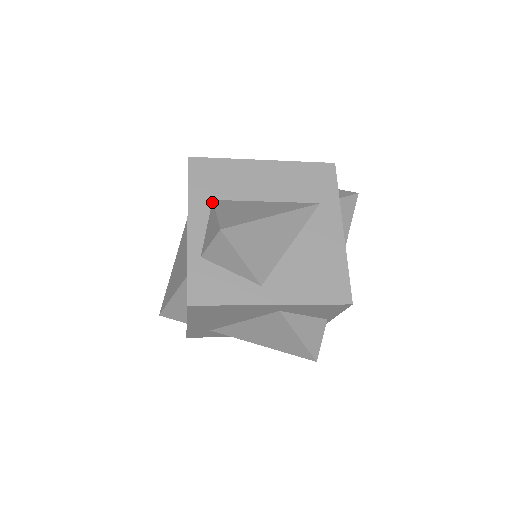
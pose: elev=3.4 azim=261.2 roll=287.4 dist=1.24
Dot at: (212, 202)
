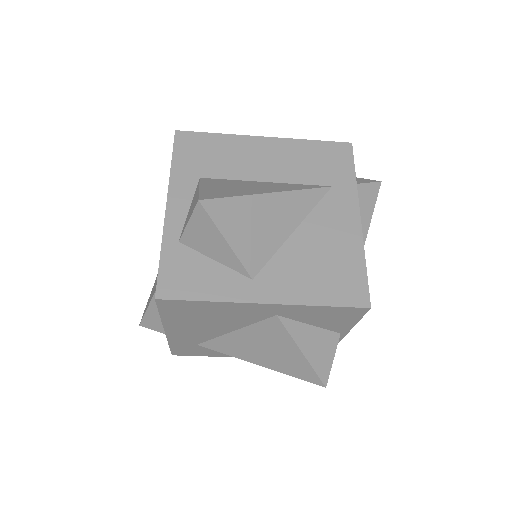
Dot at: (199, 180)
